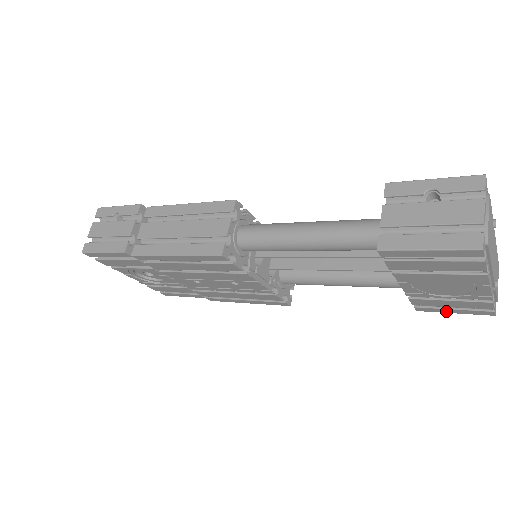
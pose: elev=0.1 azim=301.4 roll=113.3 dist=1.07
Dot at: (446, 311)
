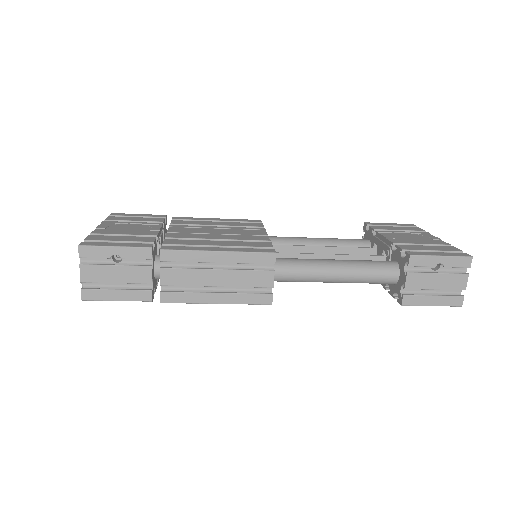
Dot at: occluded
